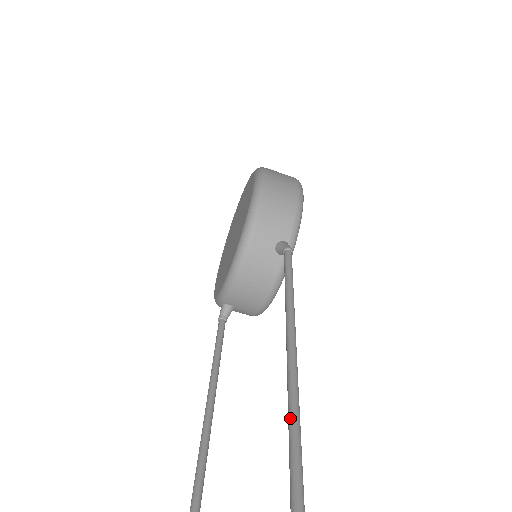
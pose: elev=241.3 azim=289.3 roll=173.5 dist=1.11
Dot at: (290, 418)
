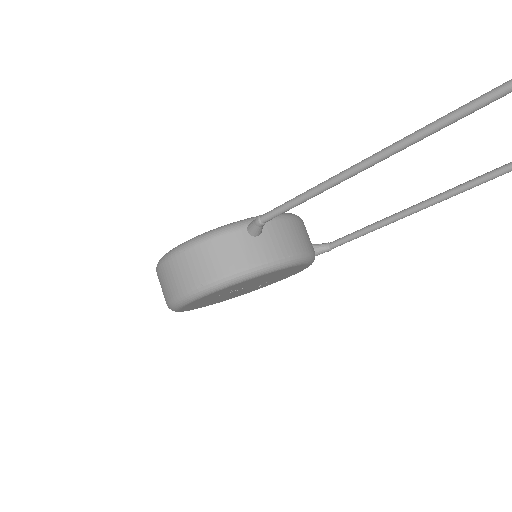
Dot at: (511, 163)
